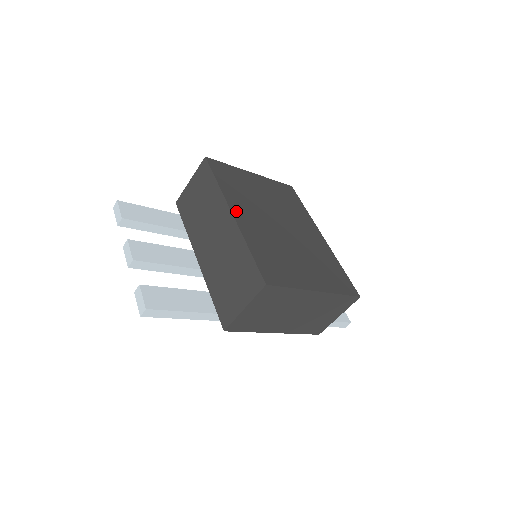
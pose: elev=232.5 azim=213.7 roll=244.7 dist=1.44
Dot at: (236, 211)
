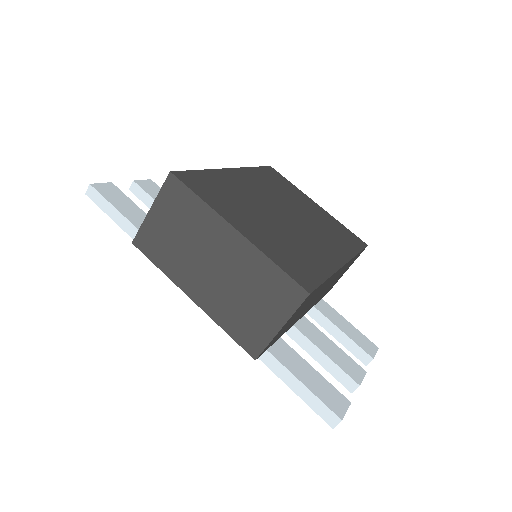
Dot at: (238, 172)
